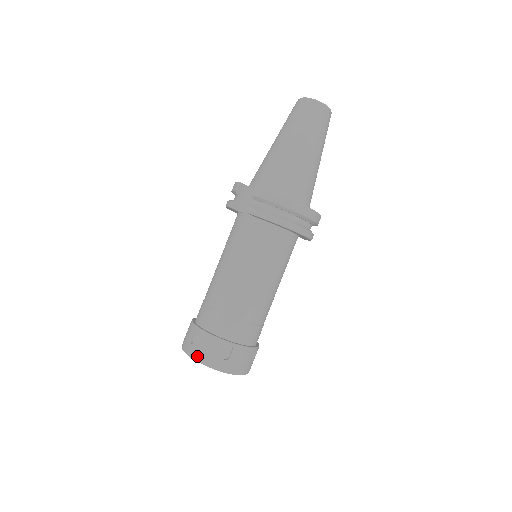
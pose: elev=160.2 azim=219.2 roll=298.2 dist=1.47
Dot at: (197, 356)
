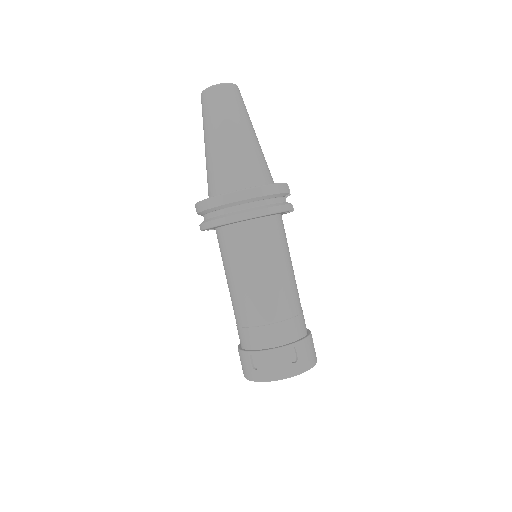
Dot at: (243, 373)
